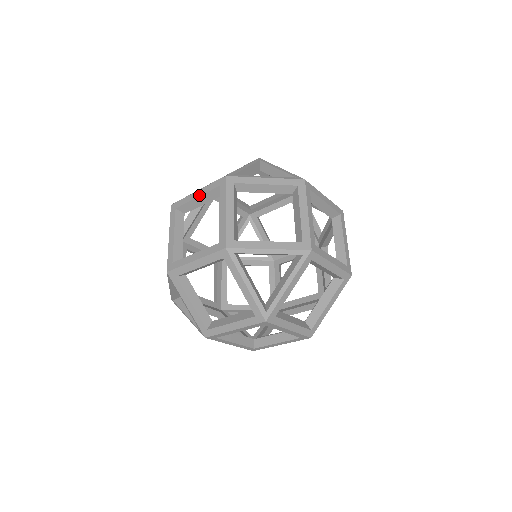
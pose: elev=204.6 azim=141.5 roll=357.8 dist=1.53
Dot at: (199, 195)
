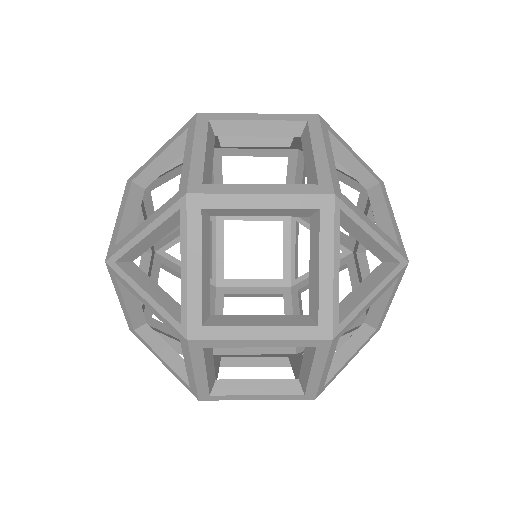
Dot at: occluded
